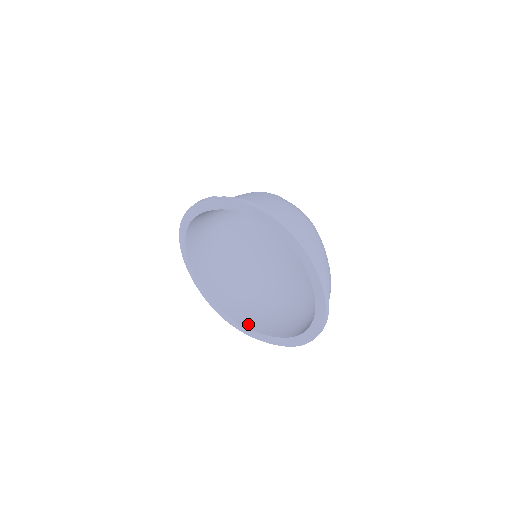
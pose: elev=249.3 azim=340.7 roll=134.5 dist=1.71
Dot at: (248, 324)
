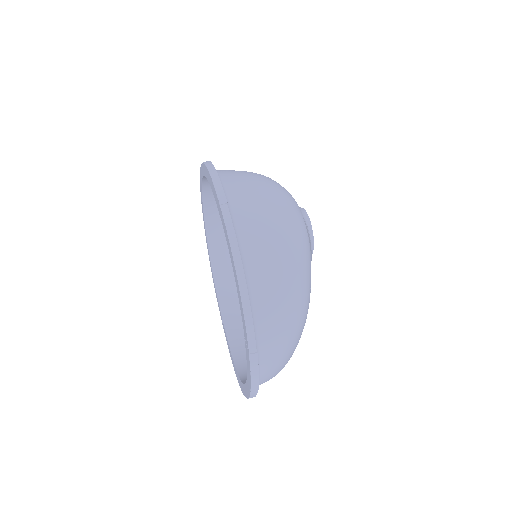
Dot at: (221, 288)
